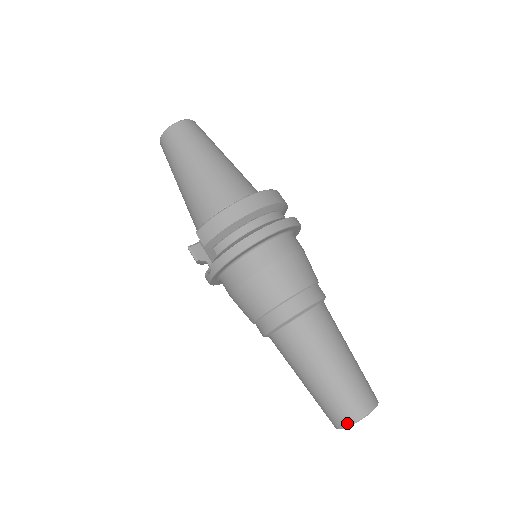
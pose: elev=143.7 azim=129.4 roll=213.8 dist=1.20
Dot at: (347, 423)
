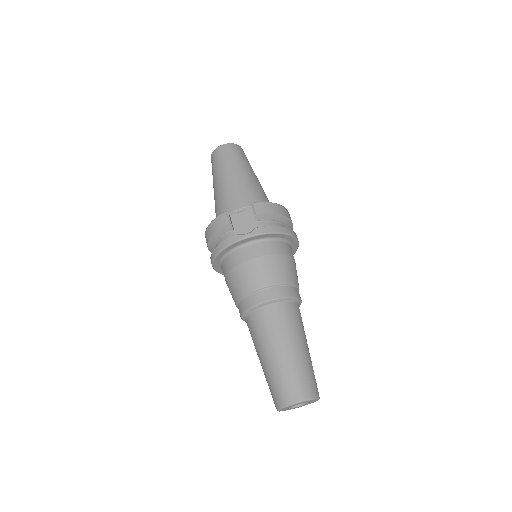
Dot at: (307, 397)
